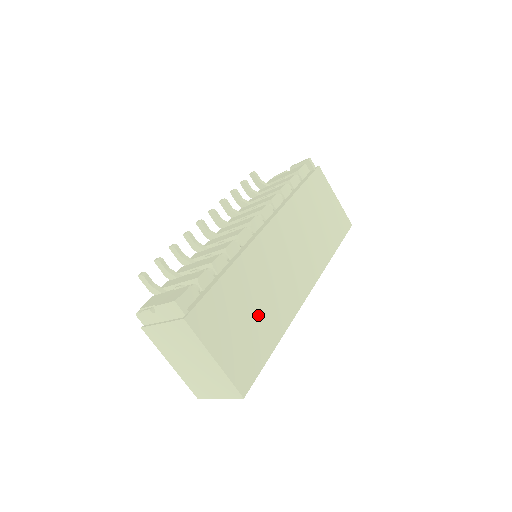
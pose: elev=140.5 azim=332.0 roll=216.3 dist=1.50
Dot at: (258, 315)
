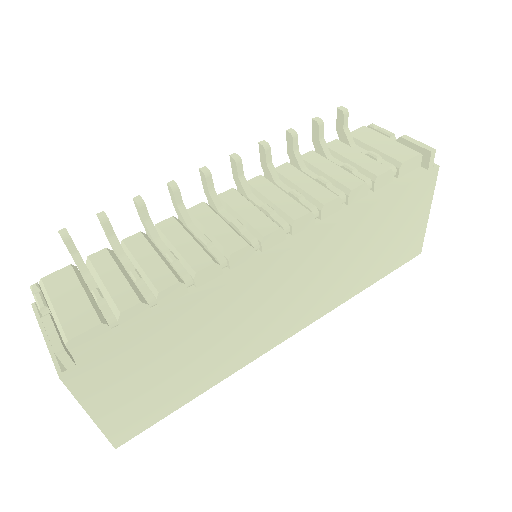
Dot at: (193, 365)
